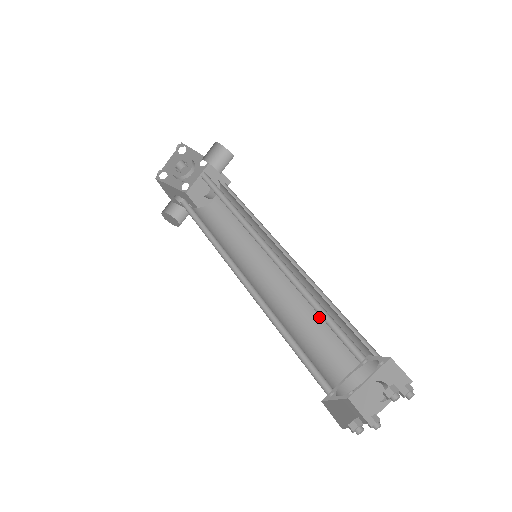
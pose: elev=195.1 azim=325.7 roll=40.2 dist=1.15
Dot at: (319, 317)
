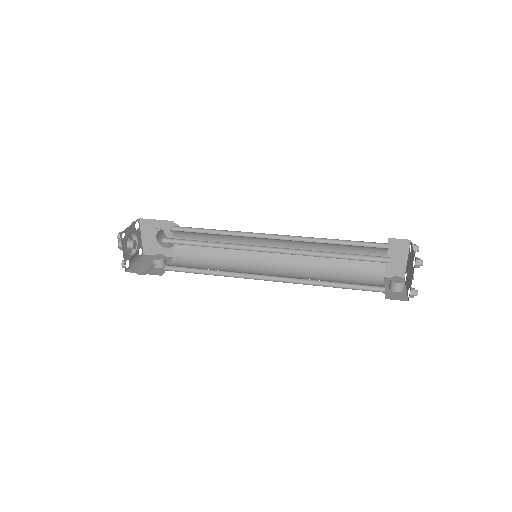
Dot at: (325, 277)
